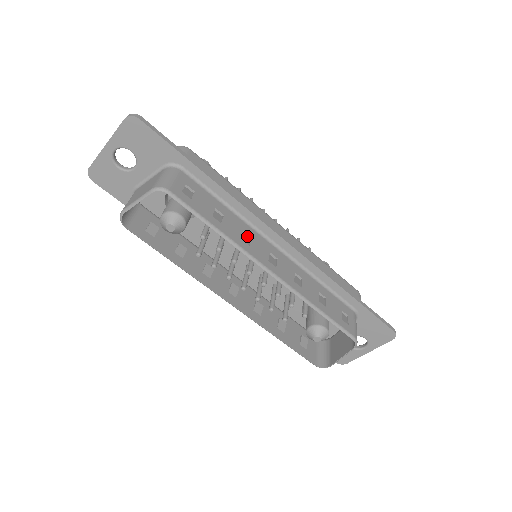
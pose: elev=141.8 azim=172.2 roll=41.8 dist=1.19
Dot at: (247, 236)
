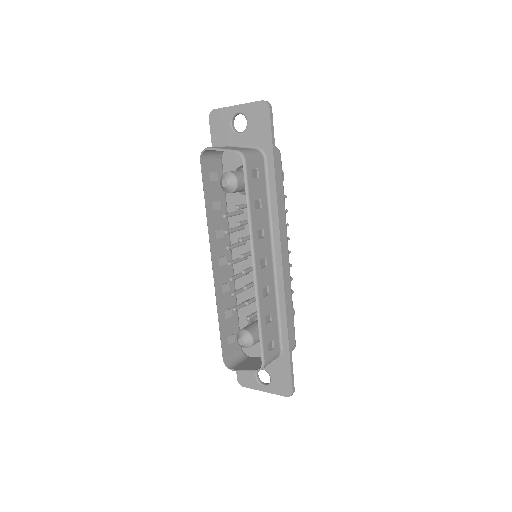
Dot at: (263, 234)
